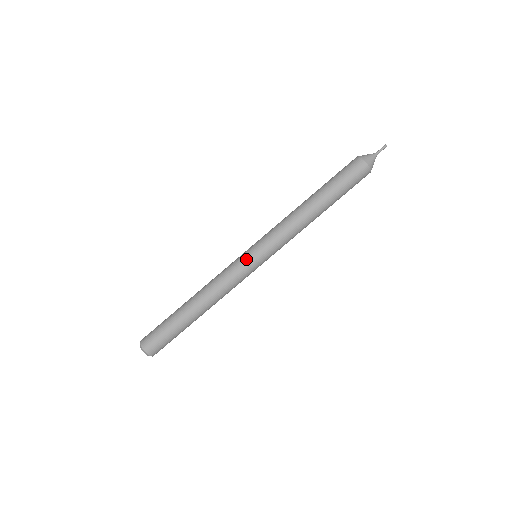
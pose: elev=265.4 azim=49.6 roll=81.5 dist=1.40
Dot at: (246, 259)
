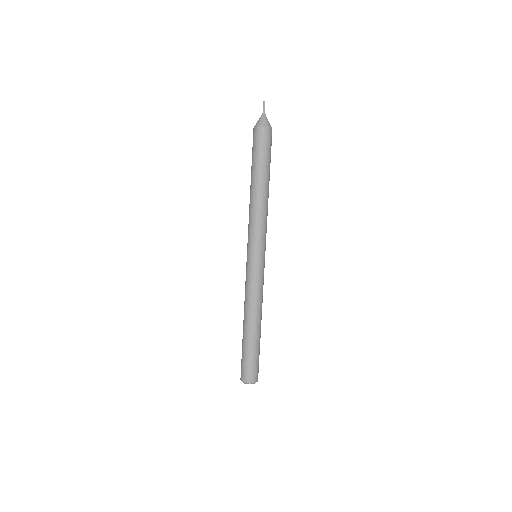
Dot at: (246, 263)
